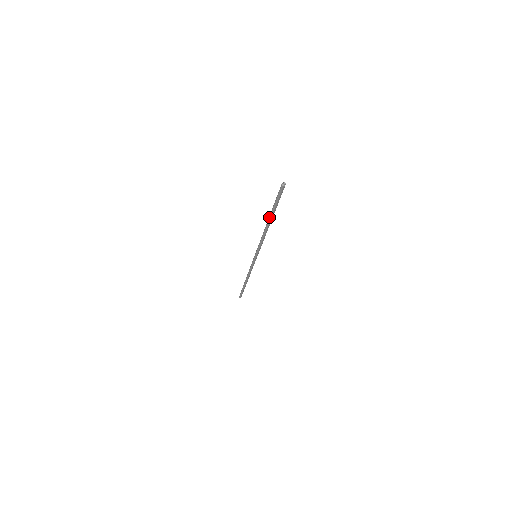
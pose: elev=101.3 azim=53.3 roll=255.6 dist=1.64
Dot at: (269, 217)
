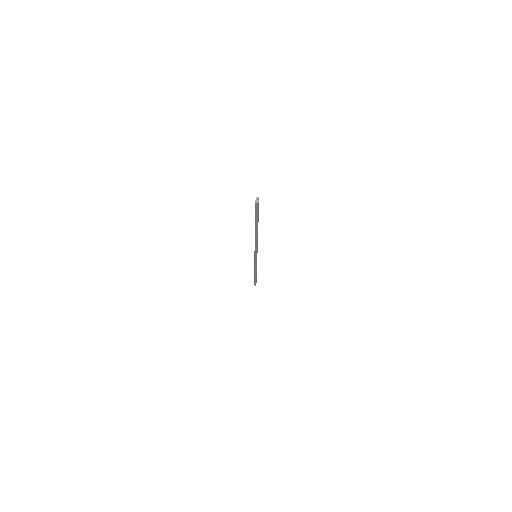
Dot at: (255, 228)
